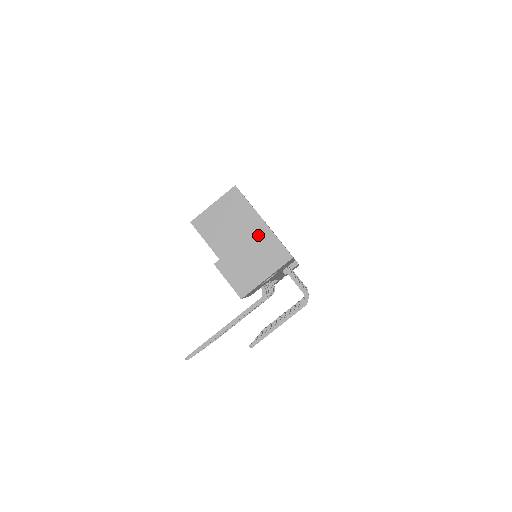
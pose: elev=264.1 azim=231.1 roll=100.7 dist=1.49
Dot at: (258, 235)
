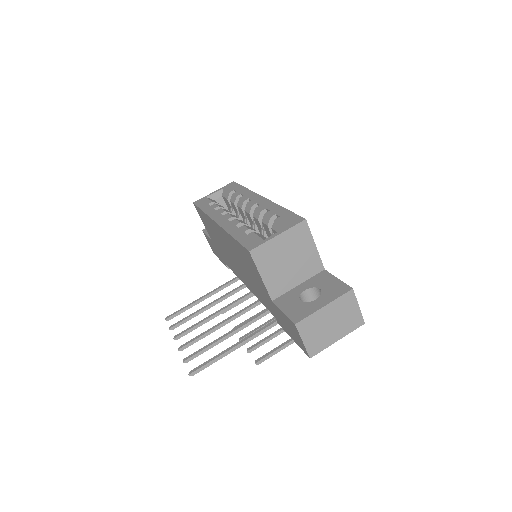
Dot at: (343, 300)
